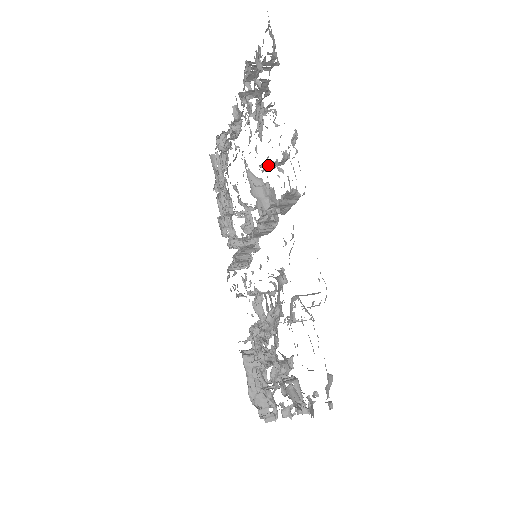
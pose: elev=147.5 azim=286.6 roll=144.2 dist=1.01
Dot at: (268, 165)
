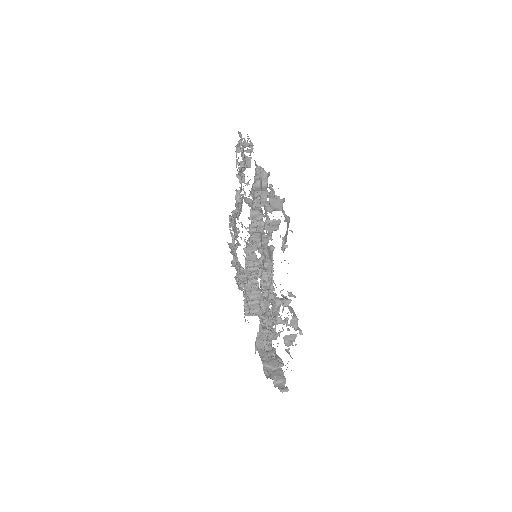
Dot at: occluded
